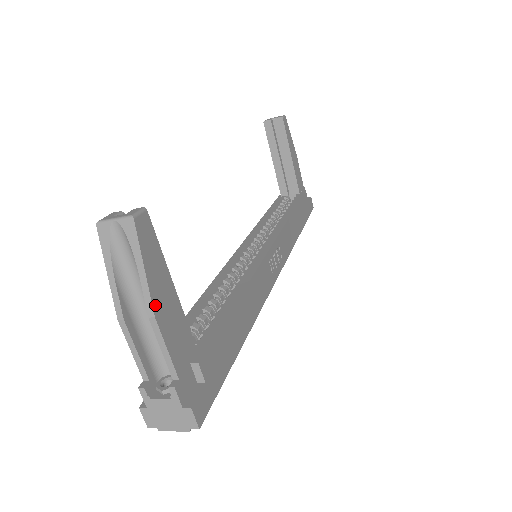
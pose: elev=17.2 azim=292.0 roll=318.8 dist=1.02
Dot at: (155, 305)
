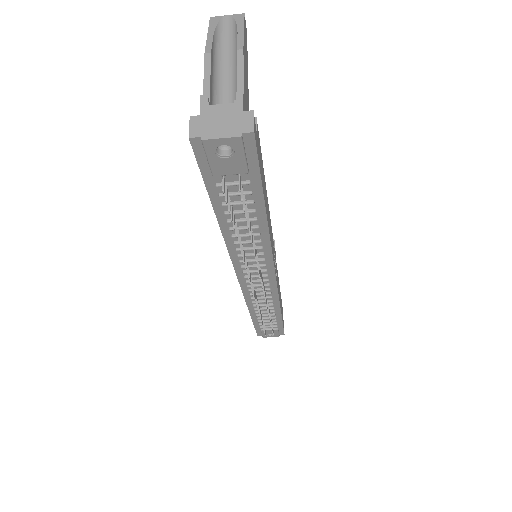
Dot at: (244, 49)
